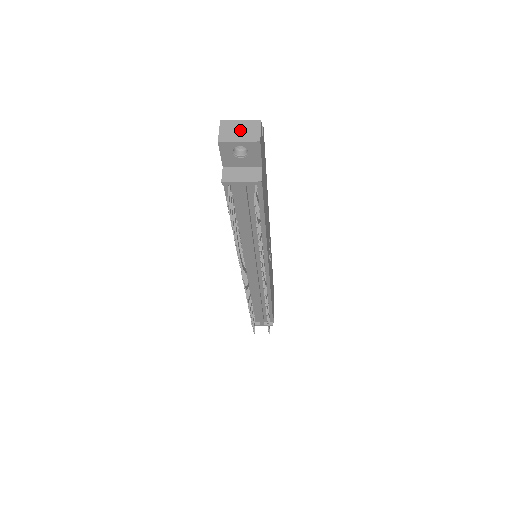
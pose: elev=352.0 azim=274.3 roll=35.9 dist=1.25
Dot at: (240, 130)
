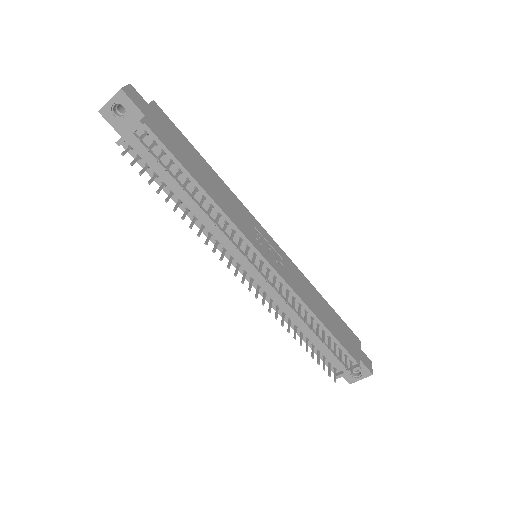
Dot at: occluded
